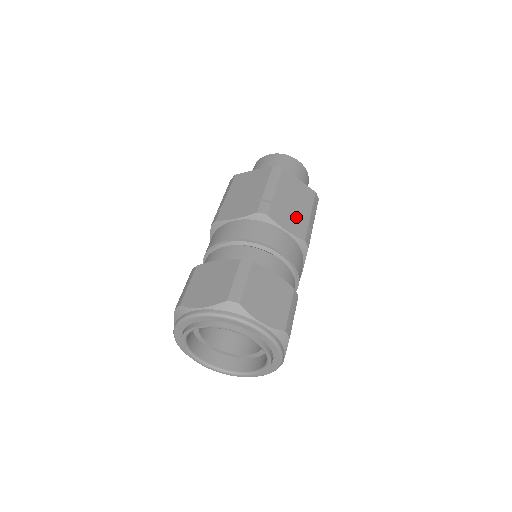
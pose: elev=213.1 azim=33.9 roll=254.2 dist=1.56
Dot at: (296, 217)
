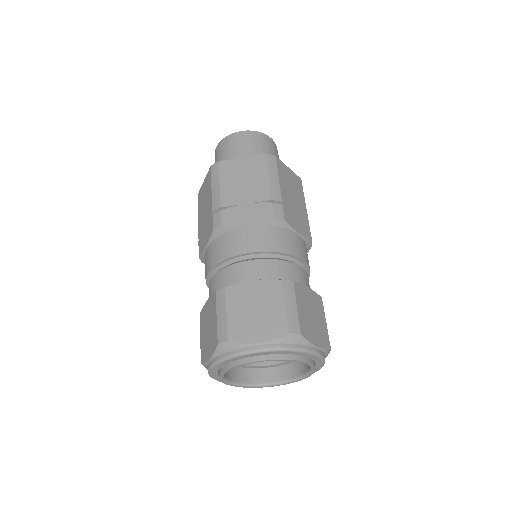
Dot at: (300, 215)
